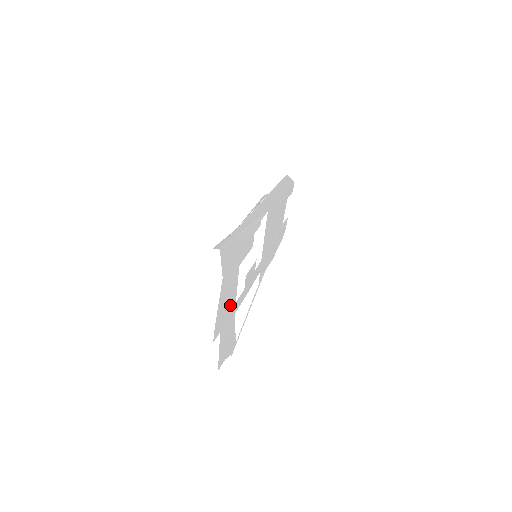
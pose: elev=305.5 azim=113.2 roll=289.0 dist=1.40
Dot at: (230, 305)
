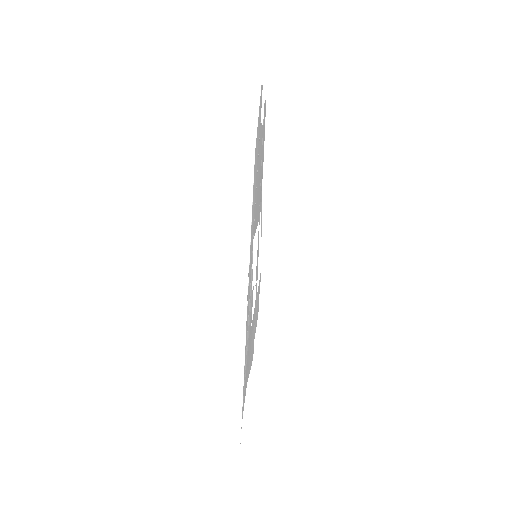
Dot at: (253, 324)
